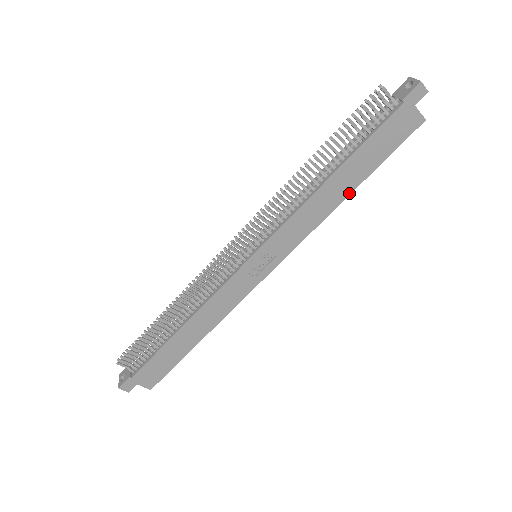
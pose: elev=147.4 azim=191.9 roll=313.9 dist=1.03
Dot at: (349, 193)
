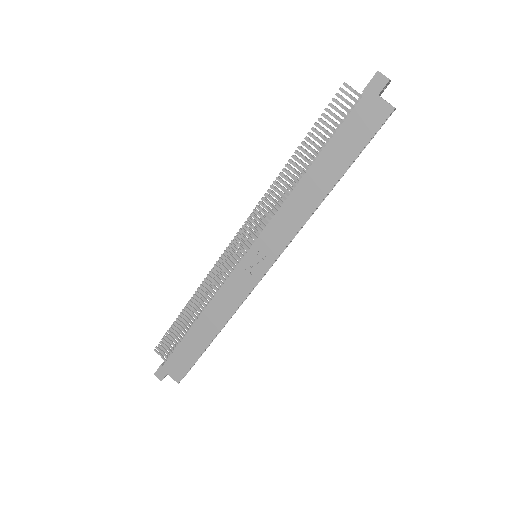
Dot at: (329, 190)
